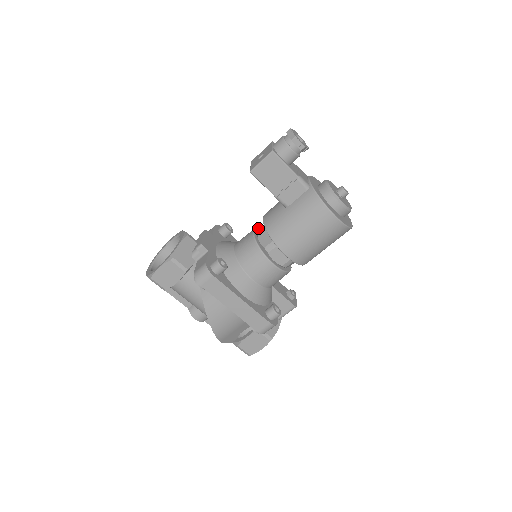
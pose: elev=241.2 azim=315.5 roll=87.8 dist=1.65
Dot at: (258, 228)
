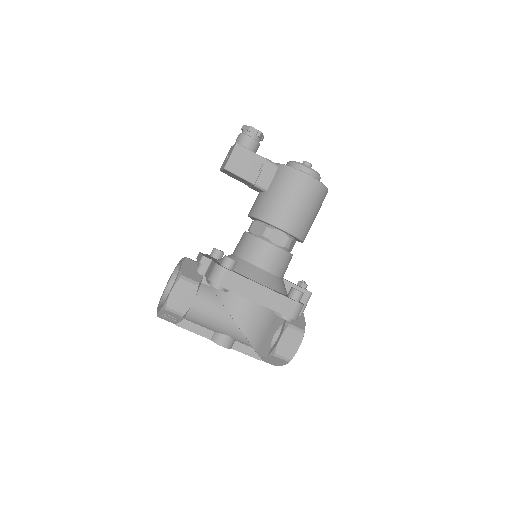
Dot at: occluded
